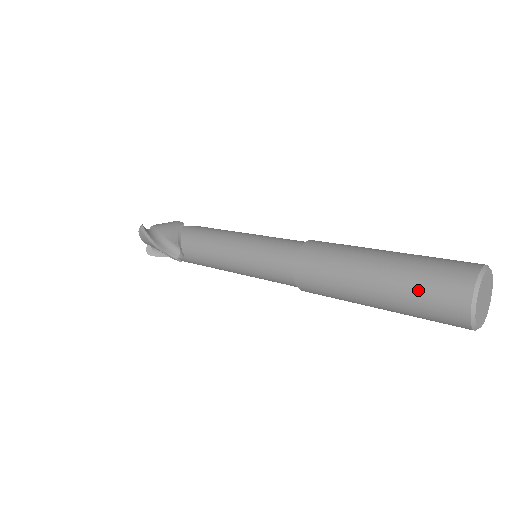
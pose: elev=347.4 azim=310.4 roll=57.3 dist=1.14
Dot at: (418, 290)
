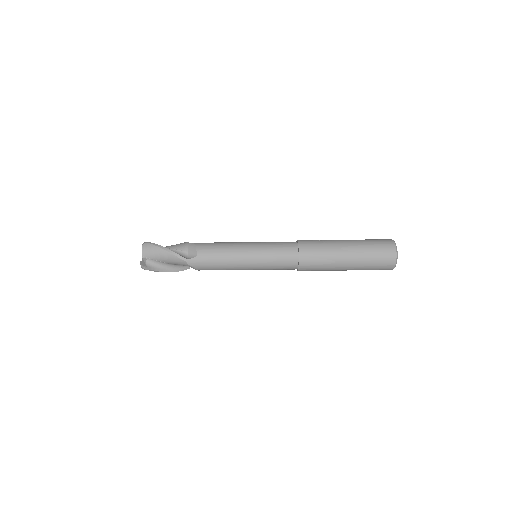
Dot at: occluded
